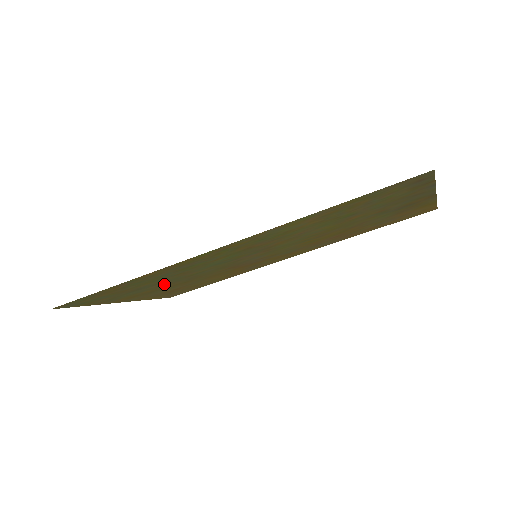
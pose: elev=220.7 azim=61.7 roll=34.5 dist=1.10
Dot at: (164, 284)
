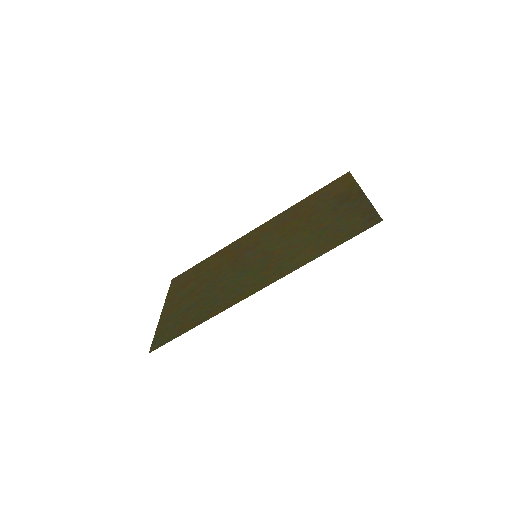
Dot at: (199, 295)
